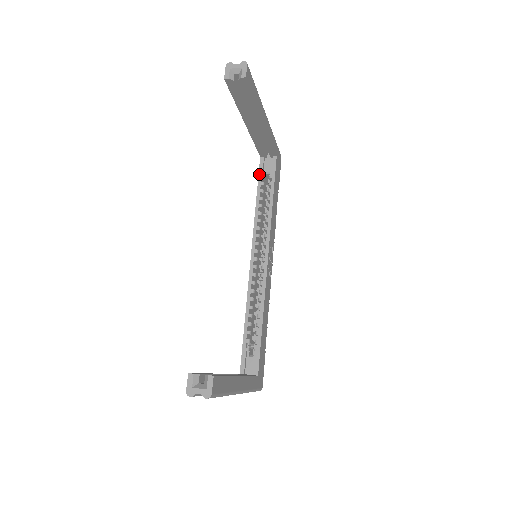
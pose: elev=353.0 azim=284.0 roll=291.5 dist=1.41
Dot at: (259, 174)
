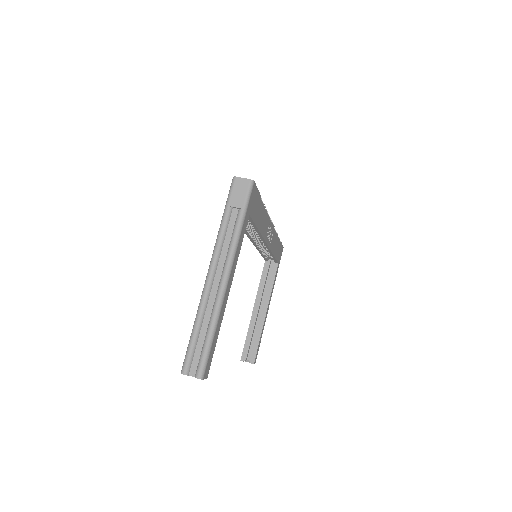
Dot at: occluded
